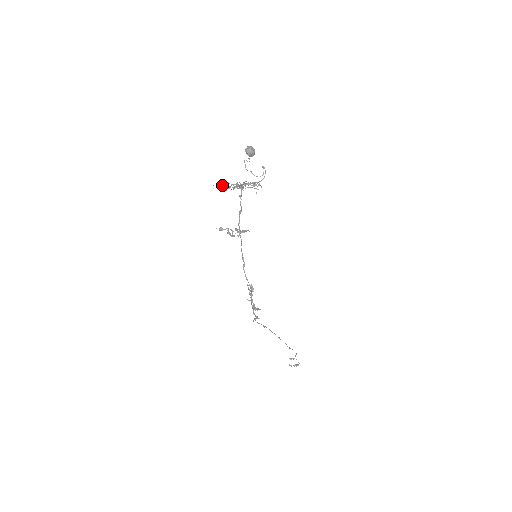
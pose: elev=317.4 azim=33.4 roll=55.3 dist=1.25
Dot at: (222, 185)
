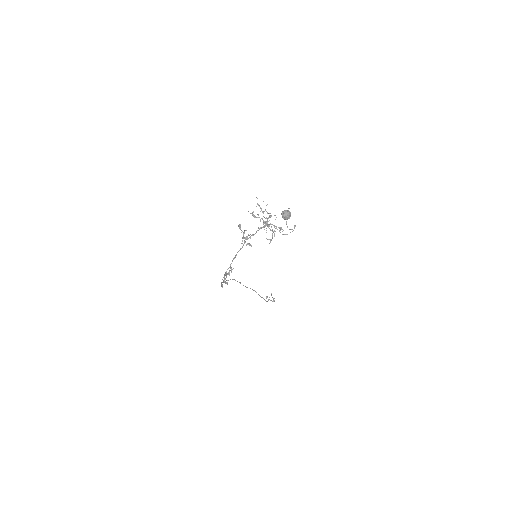
Dot at: occluded
